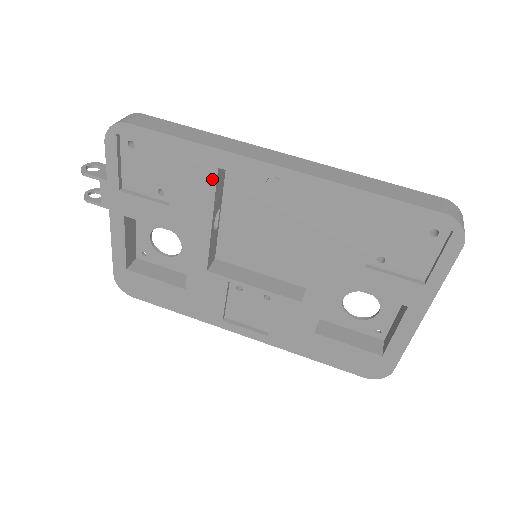
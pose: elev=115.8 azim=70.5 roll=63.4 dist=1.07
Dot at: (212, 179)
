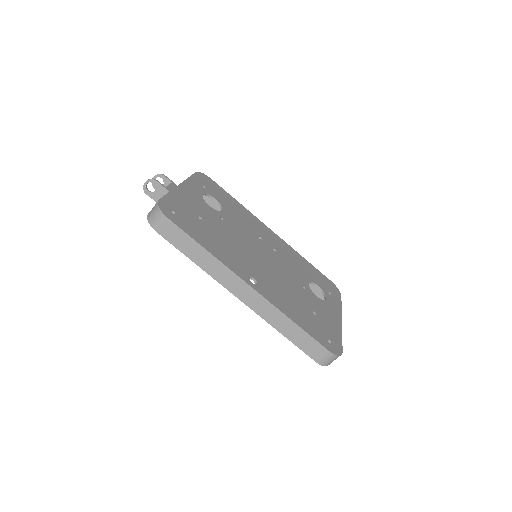
Dot at: occluded
